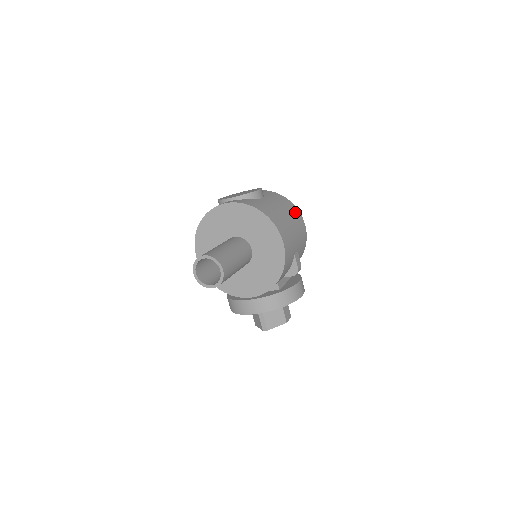
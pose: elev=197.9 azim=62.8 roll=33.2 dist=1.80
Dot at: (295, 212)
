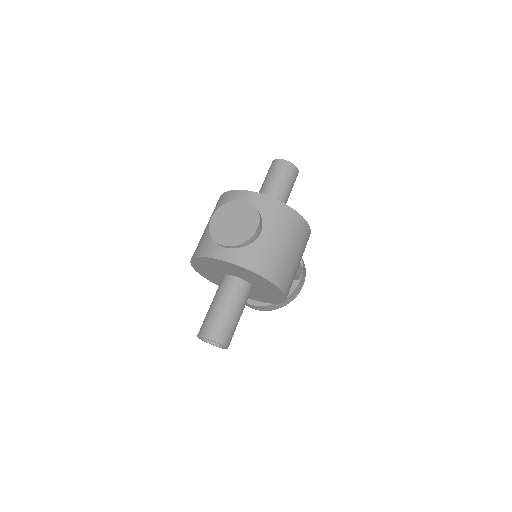
Dot at: (299, 226)
